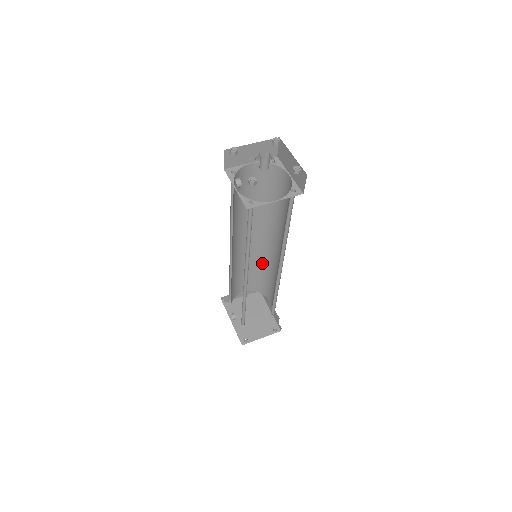
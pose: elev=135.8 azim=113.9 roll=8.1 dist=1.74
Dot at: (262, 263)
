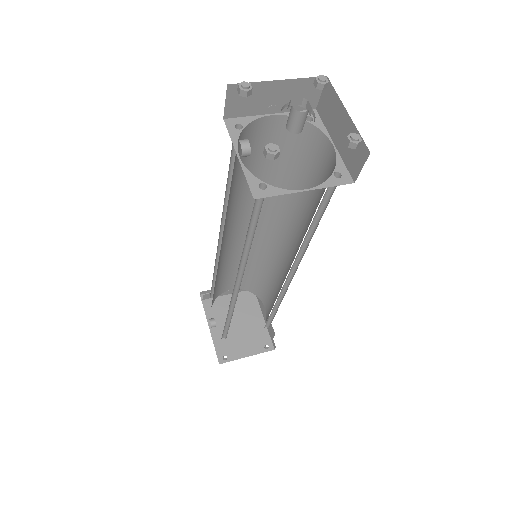
Dot at: (262, 260)
